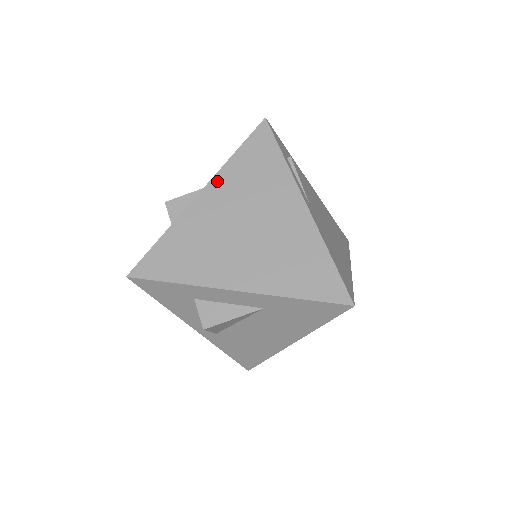
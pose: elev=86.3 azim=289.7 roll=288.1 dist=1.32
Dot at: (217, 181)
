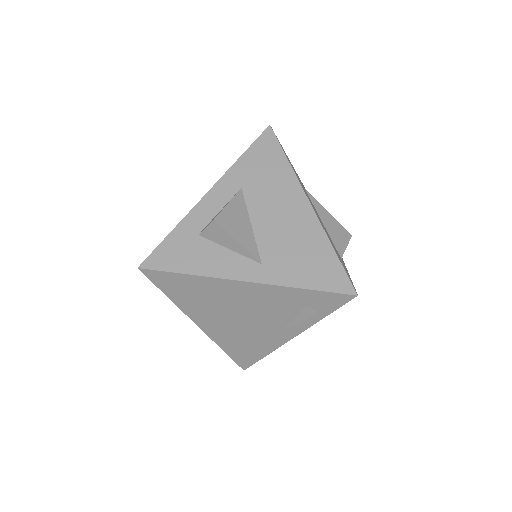
Dot at: occluded
